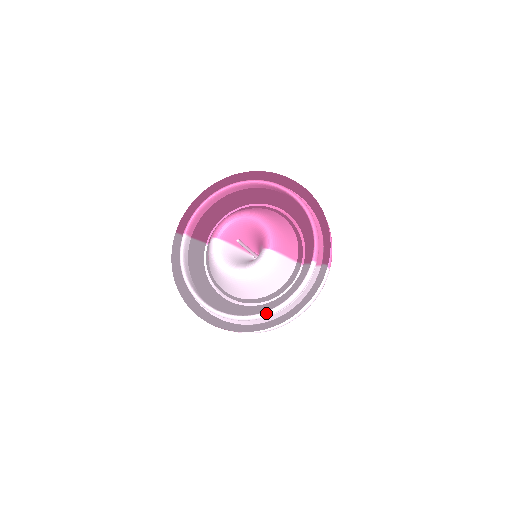
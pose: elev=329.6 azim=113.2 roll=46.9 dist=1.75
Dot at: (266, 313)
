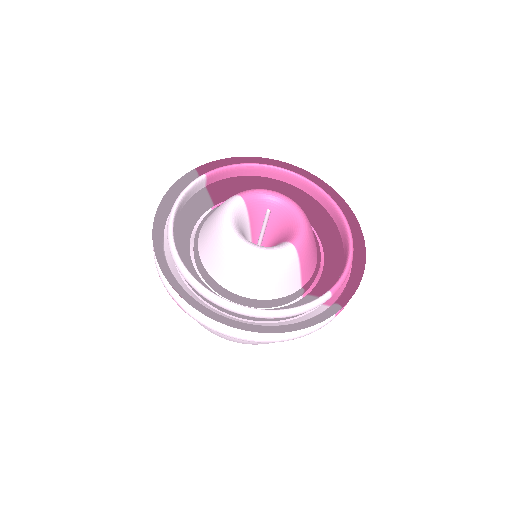
Dot at: (242, 307)
